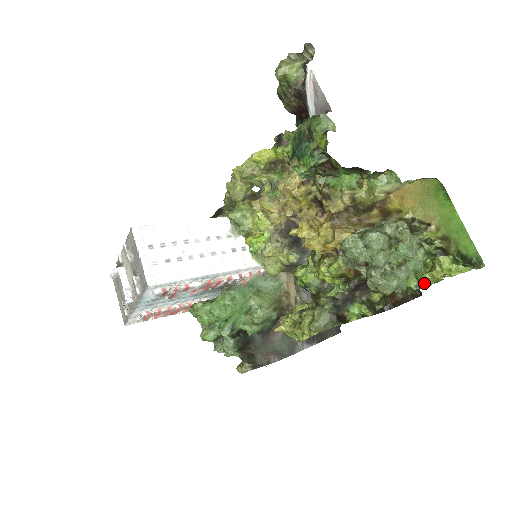
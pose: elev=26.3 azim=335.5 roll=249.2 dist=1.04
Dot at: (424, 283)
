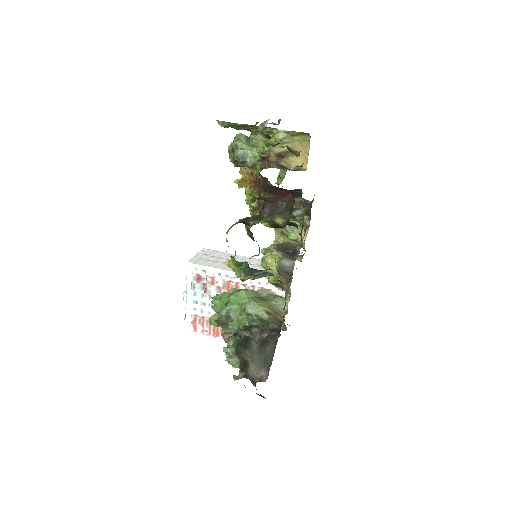
Dot at: (257, 151)
